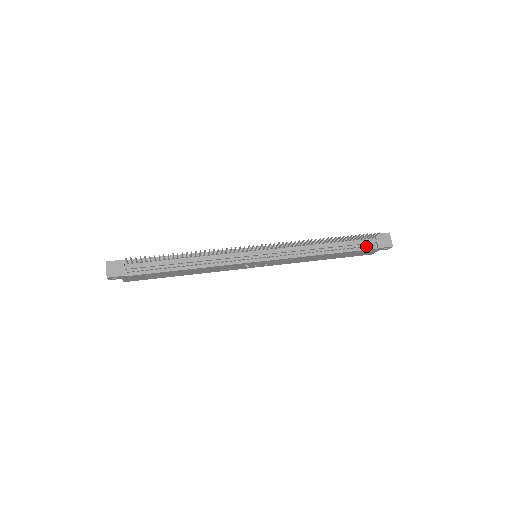
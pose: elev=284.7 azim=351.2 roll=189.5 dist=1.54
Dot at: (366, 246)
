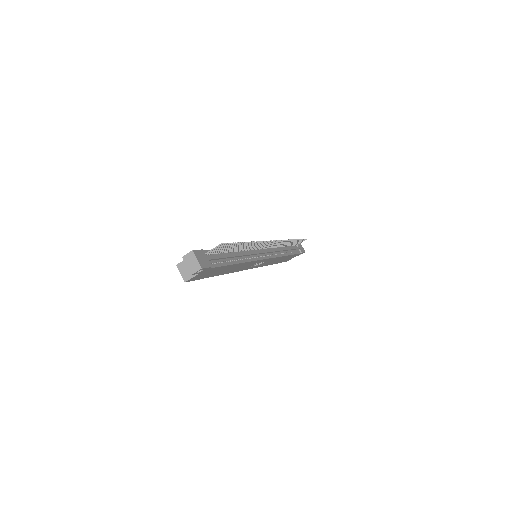
Dot at: occluded
